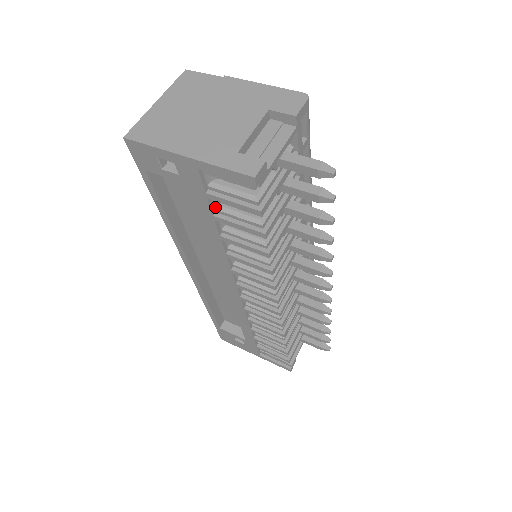
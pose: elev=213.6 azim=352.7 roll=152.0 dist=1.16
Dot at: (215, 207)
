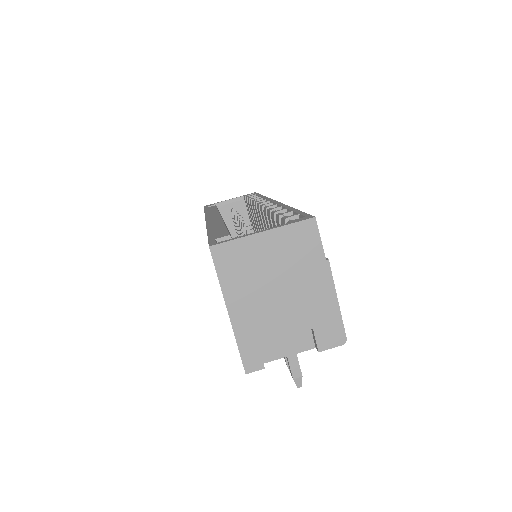
Dot at: occluded
